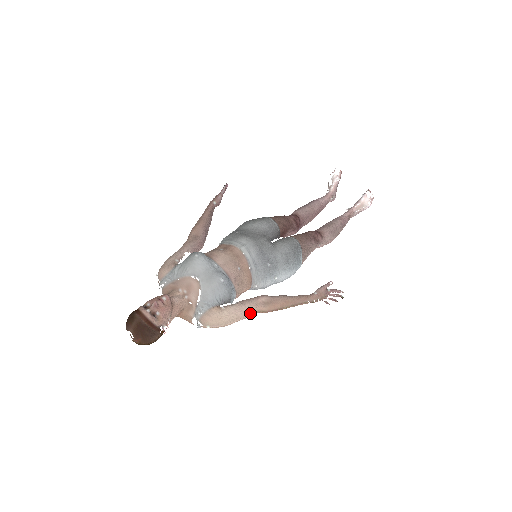
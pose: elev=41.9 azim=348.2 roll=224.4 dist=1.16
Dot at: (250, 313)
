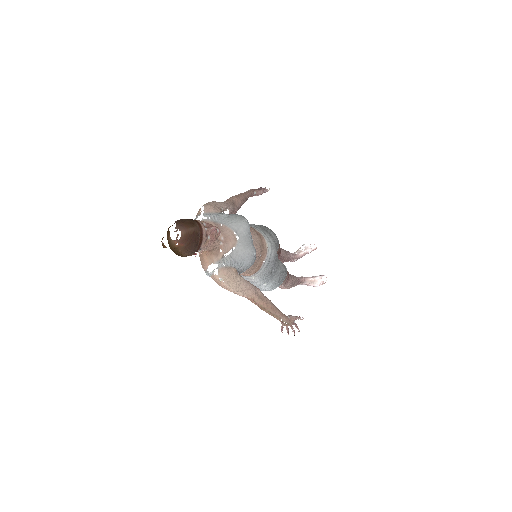
Dot at: (248, 294)
